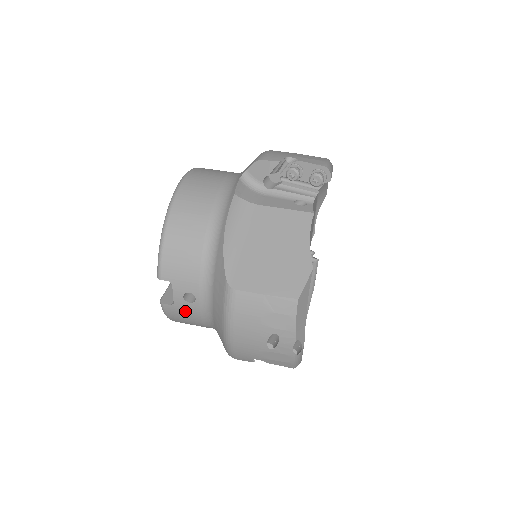
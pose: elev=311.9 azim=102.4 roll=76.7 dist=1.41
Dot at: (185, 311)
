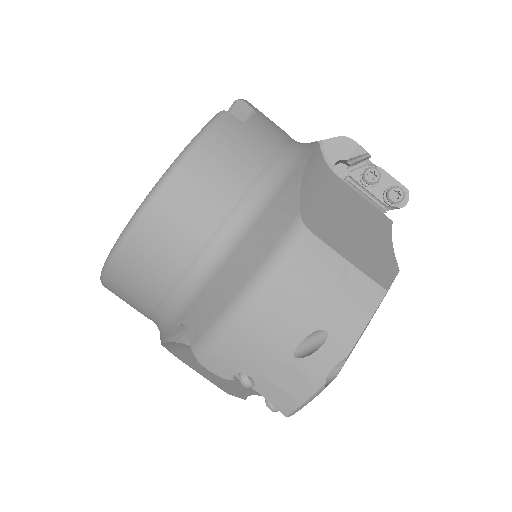
Dot at: occluded
